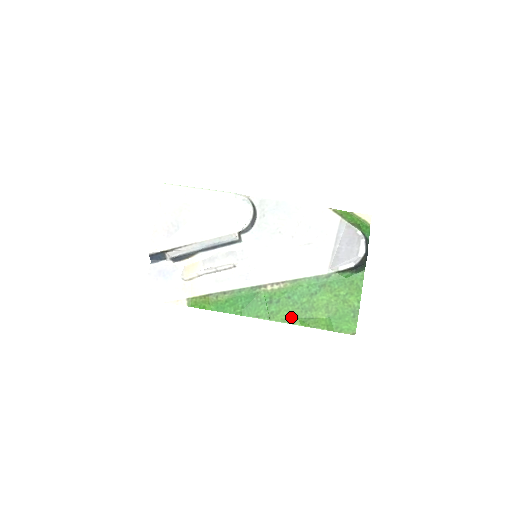
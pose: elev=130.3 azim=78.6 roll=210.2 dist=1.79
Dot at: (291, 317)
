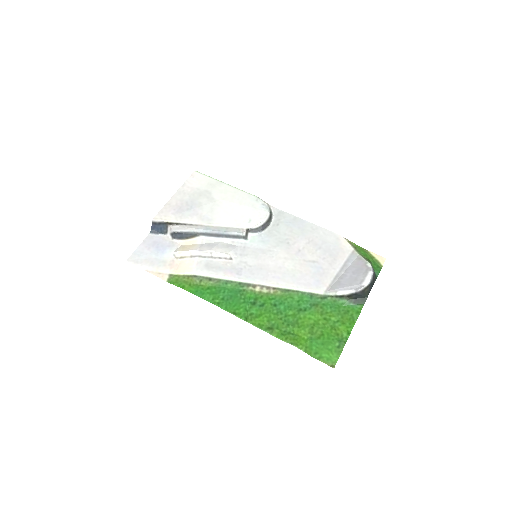
Dot at: (270, 325)
